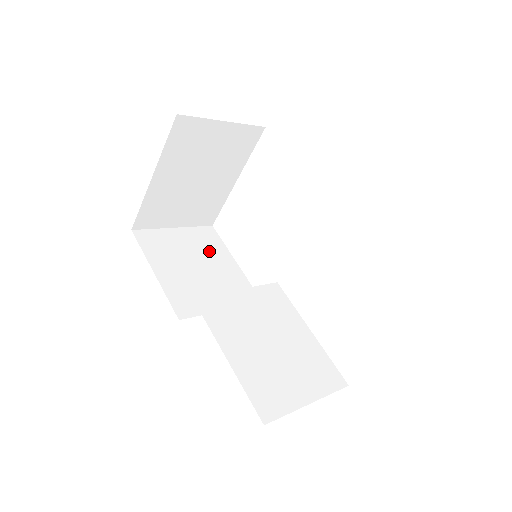
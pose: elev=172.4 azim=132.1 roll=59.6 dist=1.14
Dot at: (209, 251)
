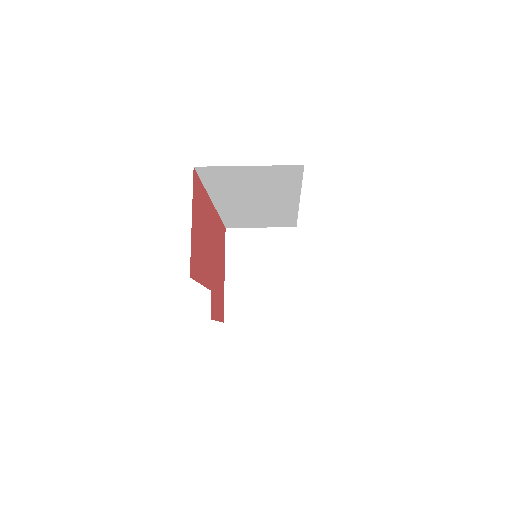
Dot at: occluded
